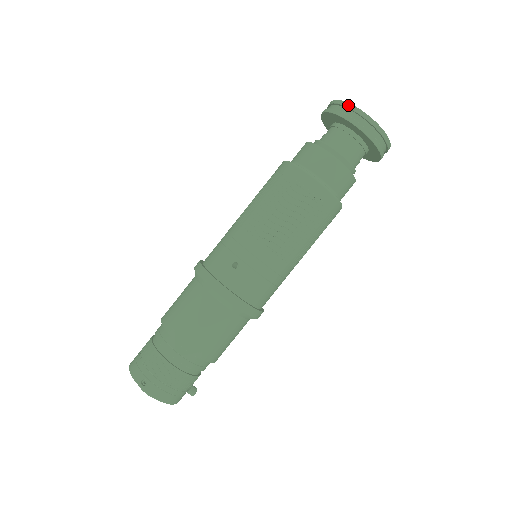
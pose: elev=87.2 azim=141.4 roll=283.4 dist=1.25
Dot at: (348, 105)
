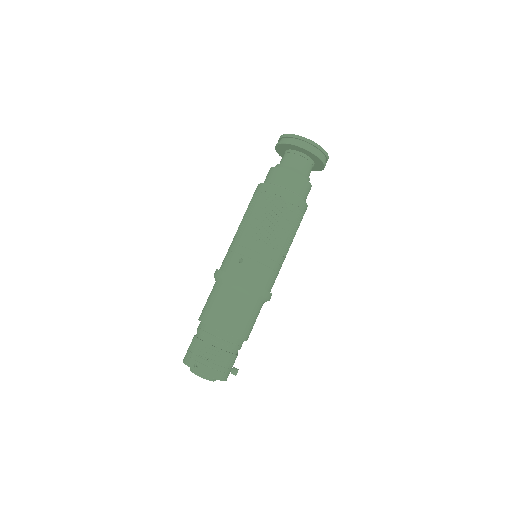
Dot at: (289, 135)
